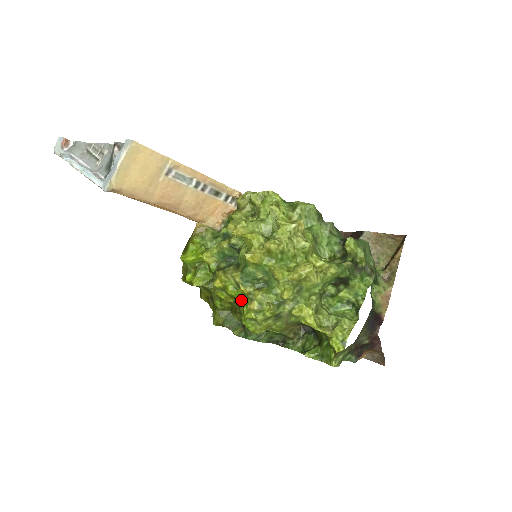
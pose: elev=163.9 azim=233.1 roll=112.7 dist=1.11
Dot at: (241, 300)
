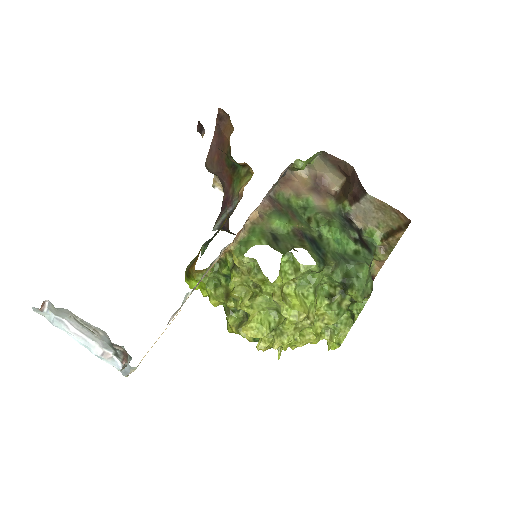
Dot at: occluded
